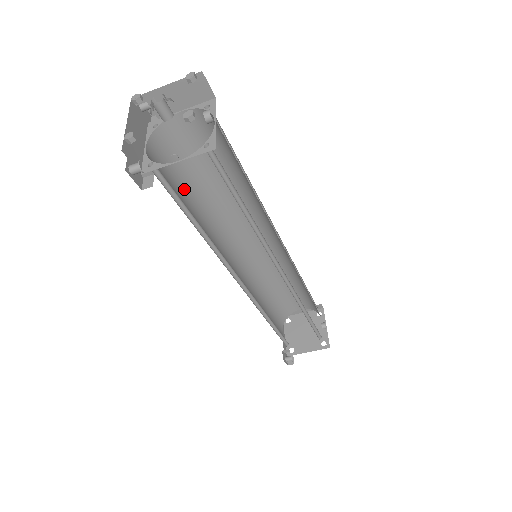
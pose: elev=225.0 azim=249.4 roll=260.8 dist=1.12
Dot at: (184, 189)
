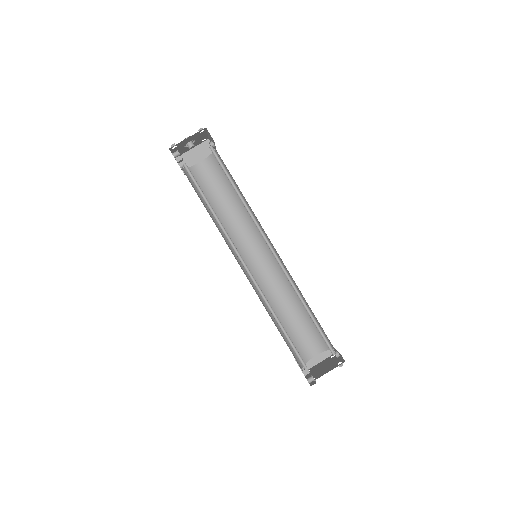
Dot at: (203, 203)
